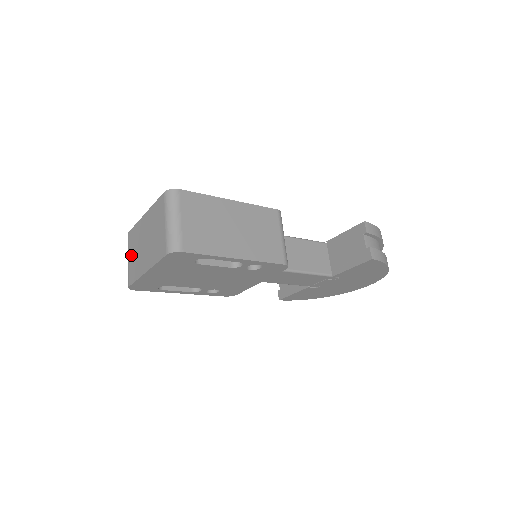
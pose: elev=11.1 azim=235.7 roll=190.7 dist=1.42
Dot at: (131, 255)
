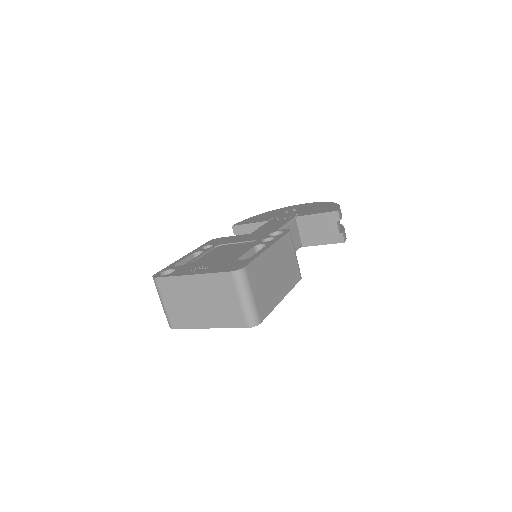
Dot at: (170, 302)
